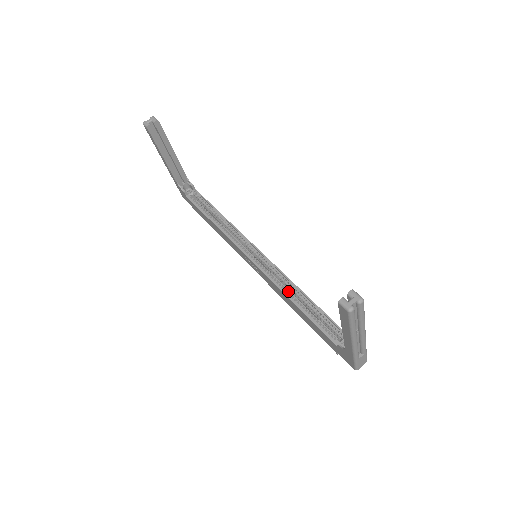
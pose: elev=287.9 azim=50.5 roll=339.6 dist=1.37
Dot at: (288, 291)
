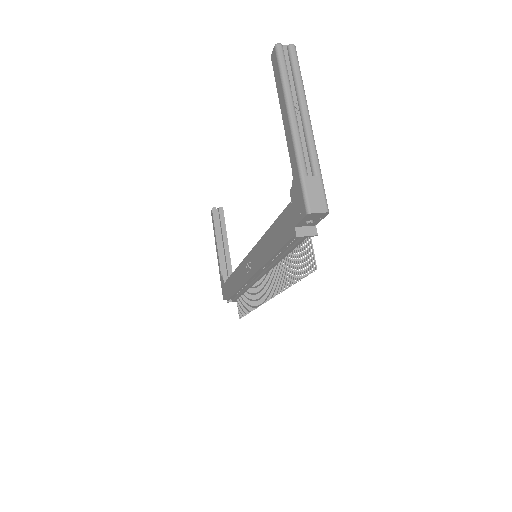
Dot at: occluded
